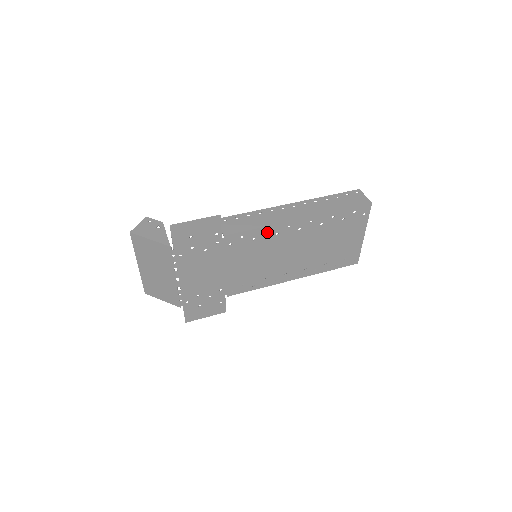
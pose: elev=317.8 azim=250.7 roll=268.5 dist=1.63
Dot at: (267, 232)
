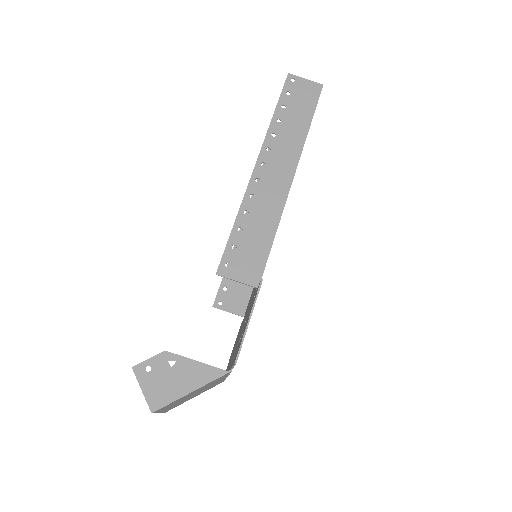
Dot at: occluded
